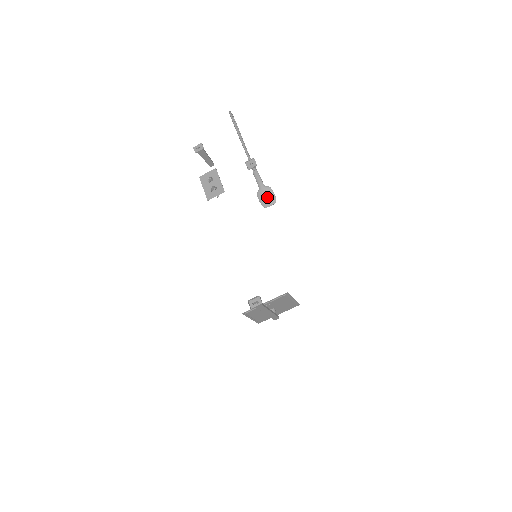
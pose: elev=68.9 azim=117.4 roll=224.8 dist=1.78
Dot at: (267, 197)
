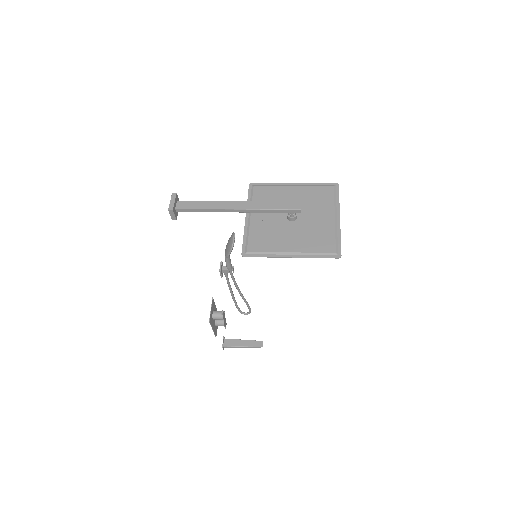
Dot at: (228, 244)
